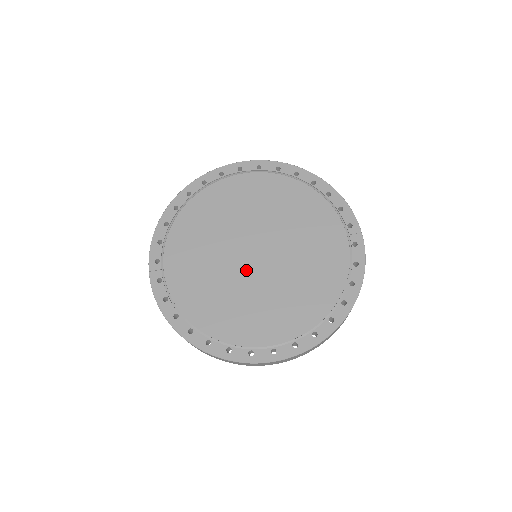
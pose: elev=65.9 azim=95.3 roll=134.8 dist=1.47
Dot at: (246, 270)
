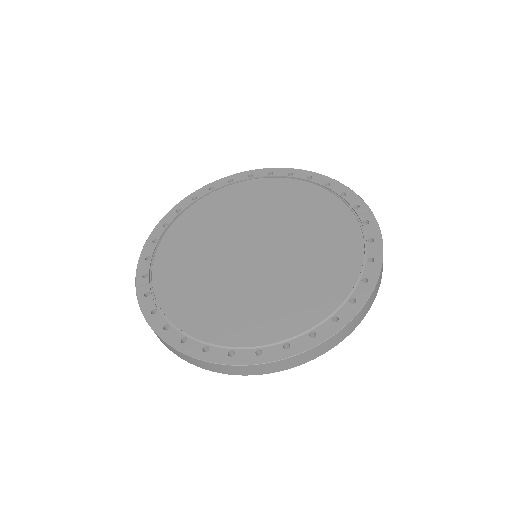
Dot at: (245, 268)
